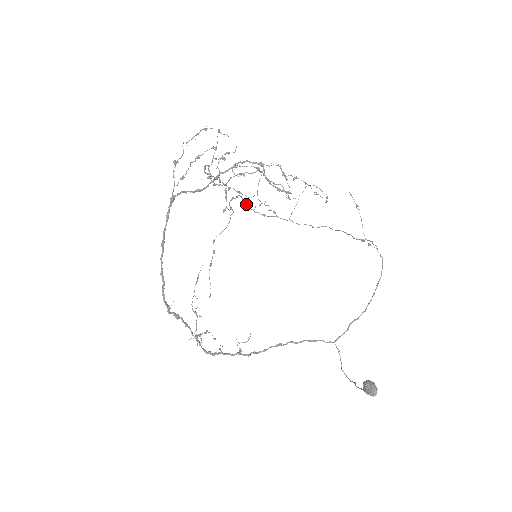
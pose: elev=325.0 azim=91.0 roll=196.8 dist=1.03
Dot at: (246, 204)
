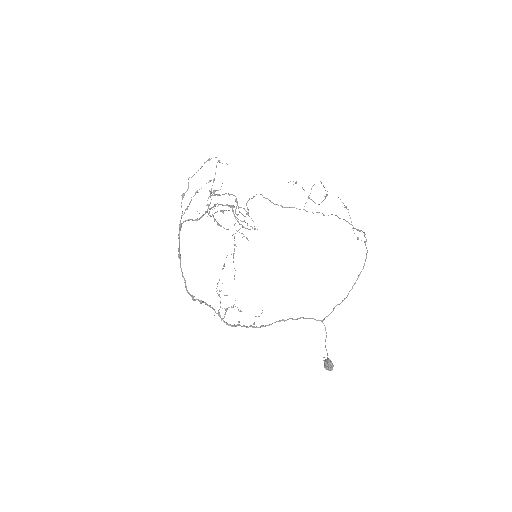
Dot at: (266, 198)
